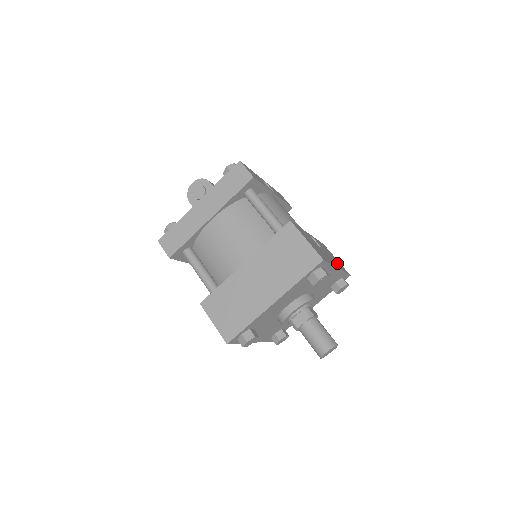
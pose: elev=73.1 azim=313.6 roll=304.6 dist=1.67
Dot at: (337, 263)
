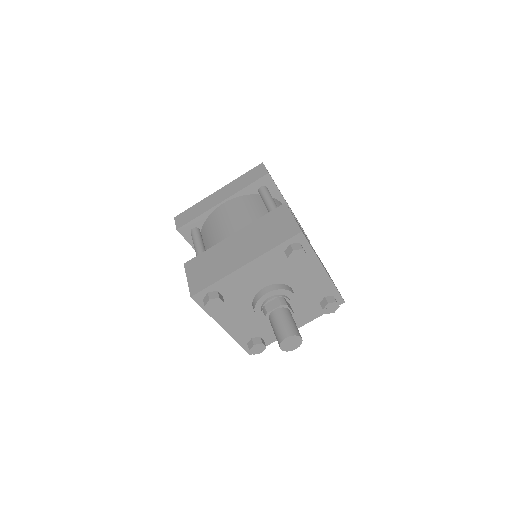
Dot at: occluded
